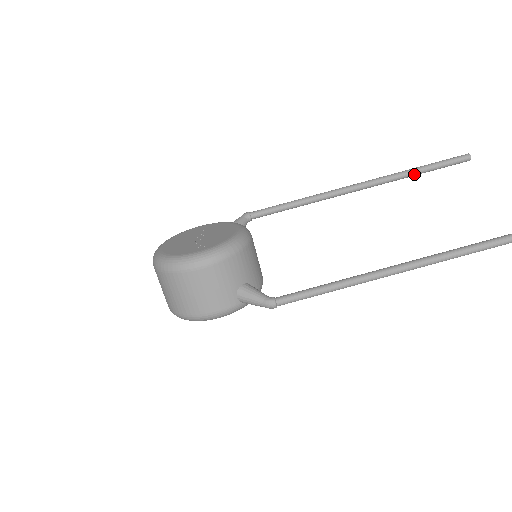
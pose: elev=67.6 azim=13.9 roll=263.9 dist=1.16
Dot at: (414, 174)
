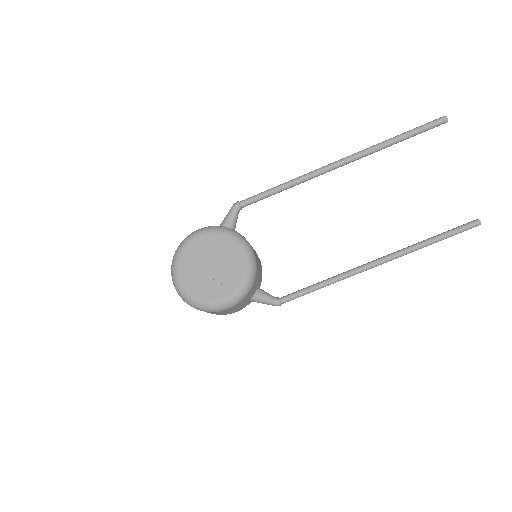
Dot at: occluded
